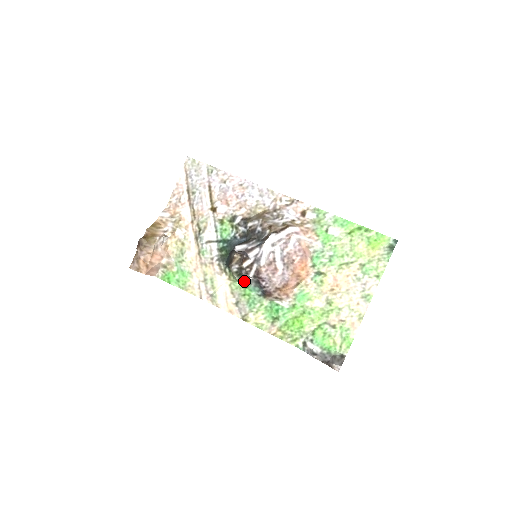
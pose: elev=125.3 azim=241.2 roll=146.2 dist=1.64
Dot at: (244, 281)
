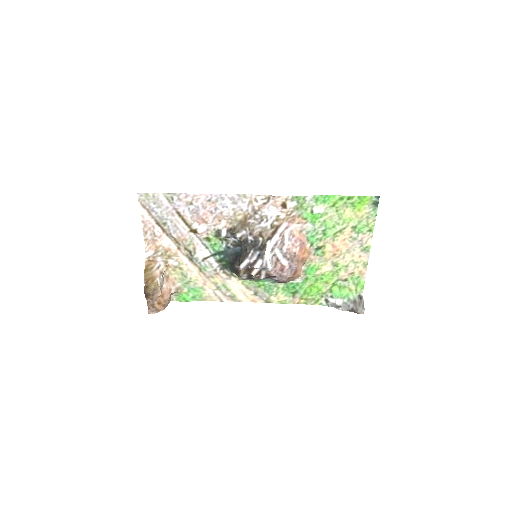
Dot at: (255, 279)
